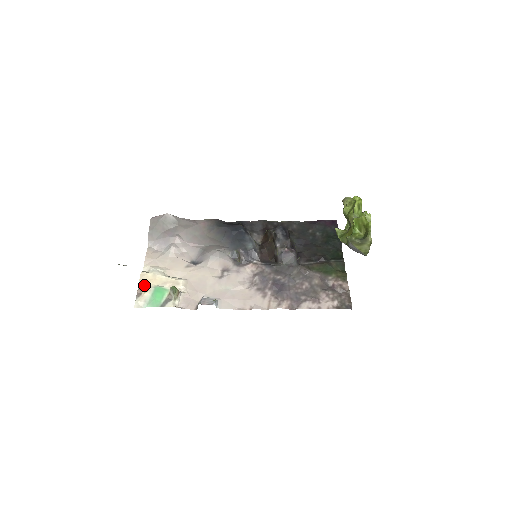
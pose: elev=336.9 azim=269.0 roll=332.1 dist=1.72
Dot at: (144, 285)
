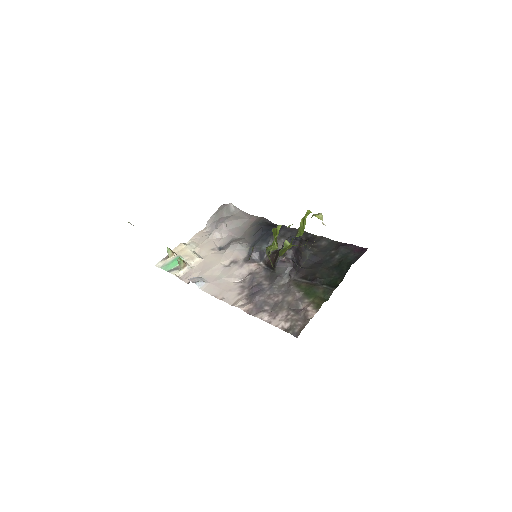
Dot at: (168, 251)
